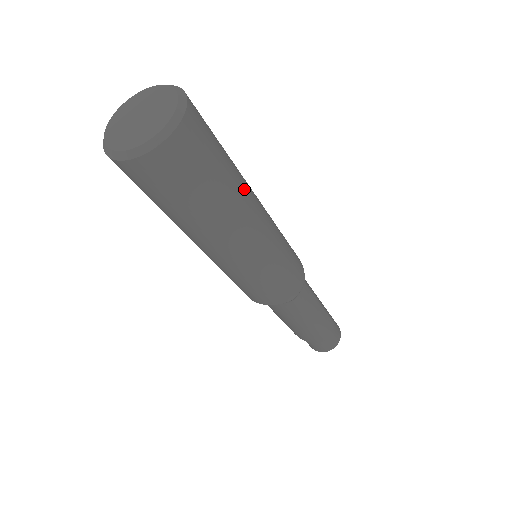
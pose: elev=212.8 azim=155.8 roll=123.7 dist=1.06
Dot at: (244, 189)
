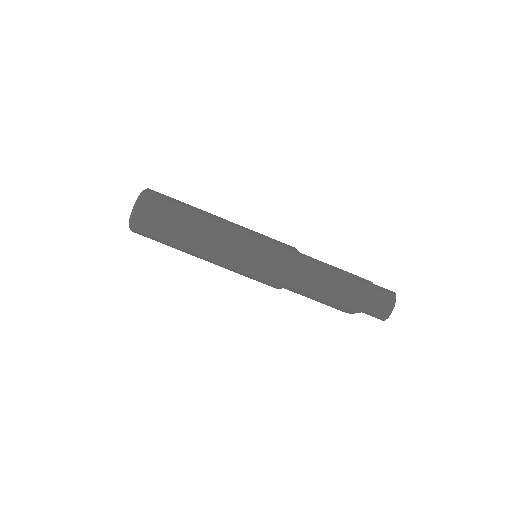
Dot at: (203, 211)
